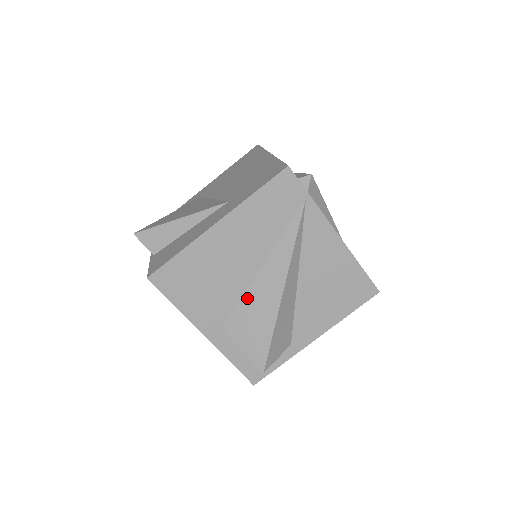
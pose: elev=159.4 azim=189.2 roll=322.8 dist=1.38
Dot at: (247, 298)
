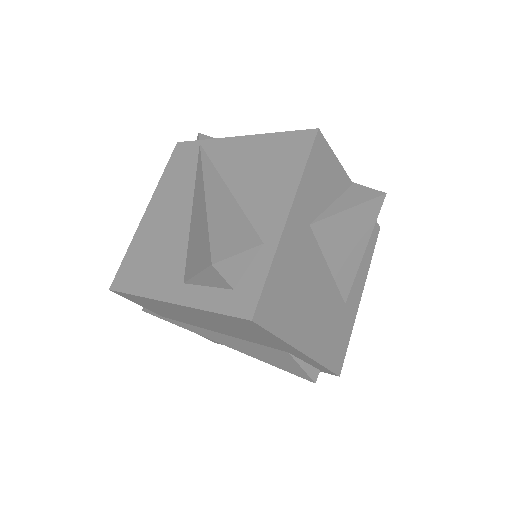
Dot at: (190, 237)
